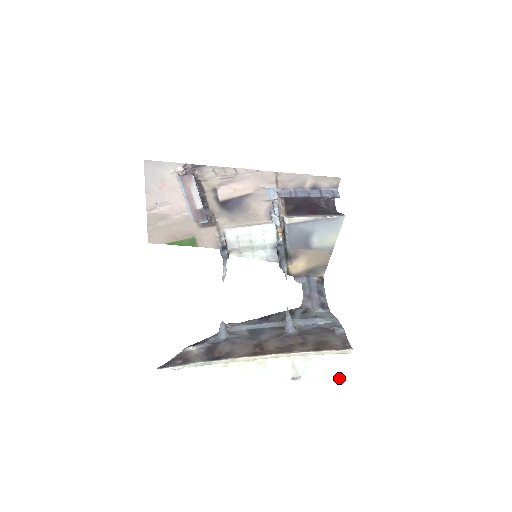
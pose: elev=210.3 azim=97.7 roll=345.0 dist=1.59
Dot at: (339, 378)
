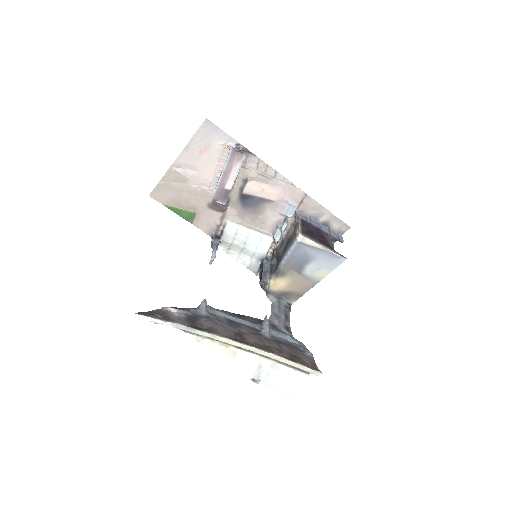
Dot at: (291, 396)
